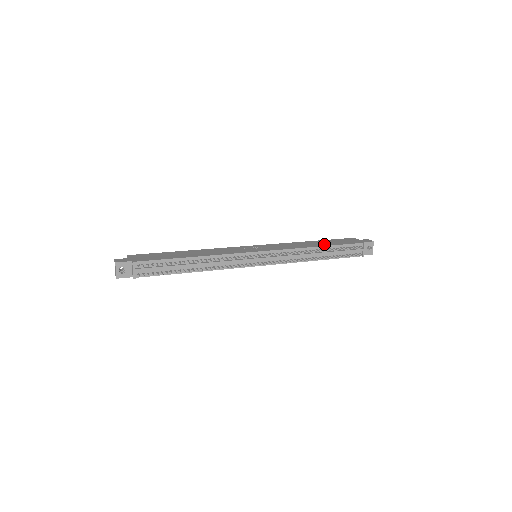
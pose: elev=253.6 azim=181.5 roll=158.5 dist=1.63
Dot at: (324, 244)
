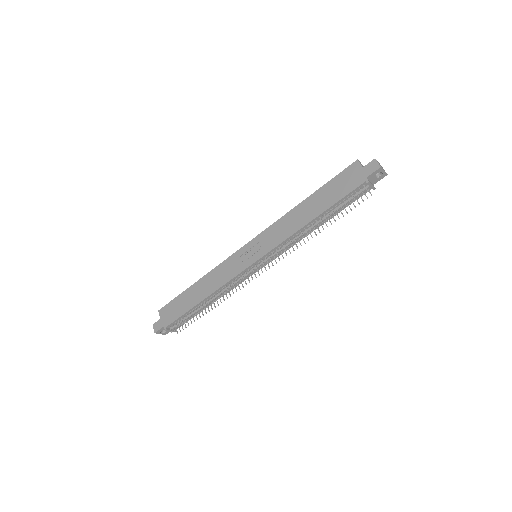
Dot at: (318, 208)
